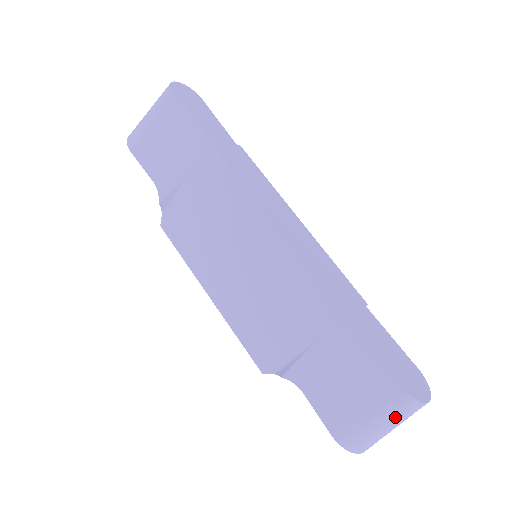
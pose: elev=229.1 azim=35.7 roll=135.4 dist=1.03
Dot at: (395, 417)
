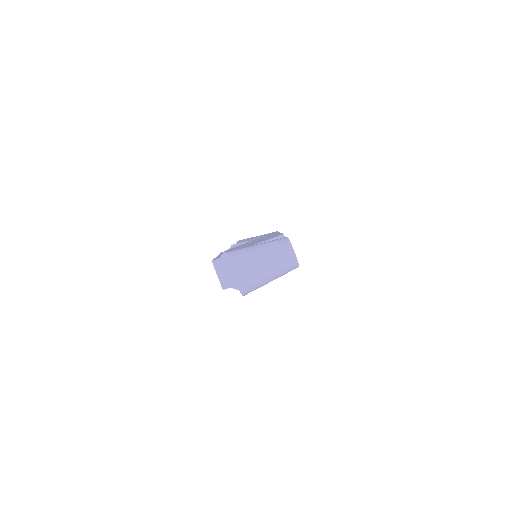
Dot at: (271, 246)
